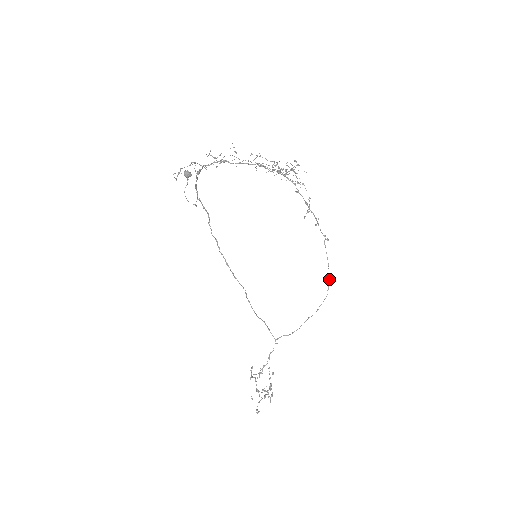
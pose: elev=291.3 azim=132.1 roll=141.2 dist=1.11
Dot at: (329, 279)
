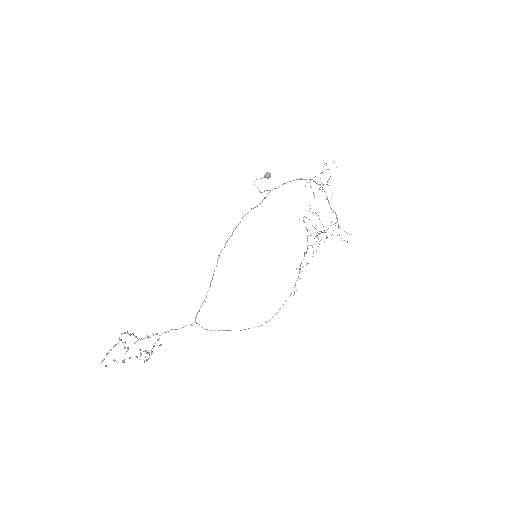
Dot at: occluded
